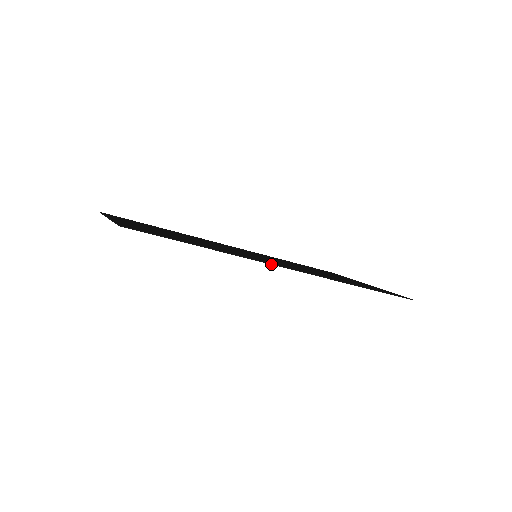
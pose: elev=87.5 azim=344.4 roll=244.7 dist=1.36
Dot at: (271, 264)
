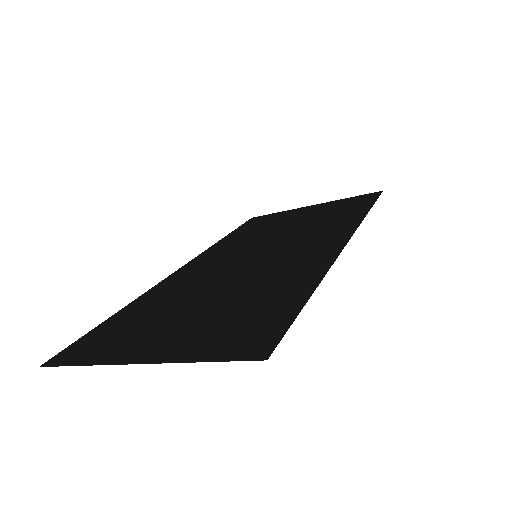
Dot at: occluded
